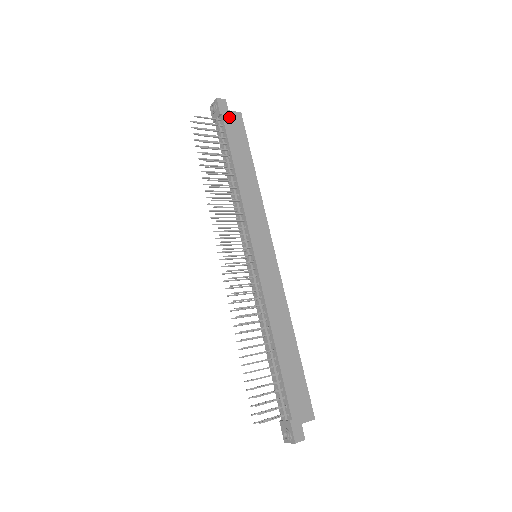
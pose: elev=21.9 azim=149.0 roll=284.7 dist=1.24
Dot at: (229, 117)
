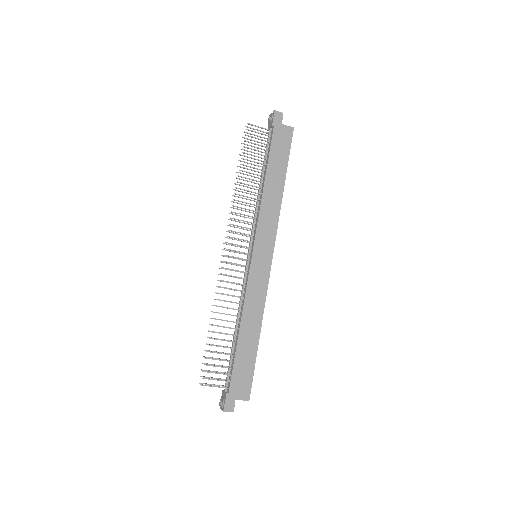
Dot at: (280, 130)
